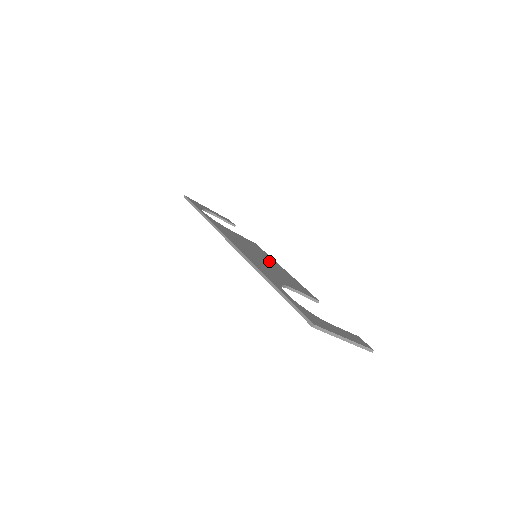
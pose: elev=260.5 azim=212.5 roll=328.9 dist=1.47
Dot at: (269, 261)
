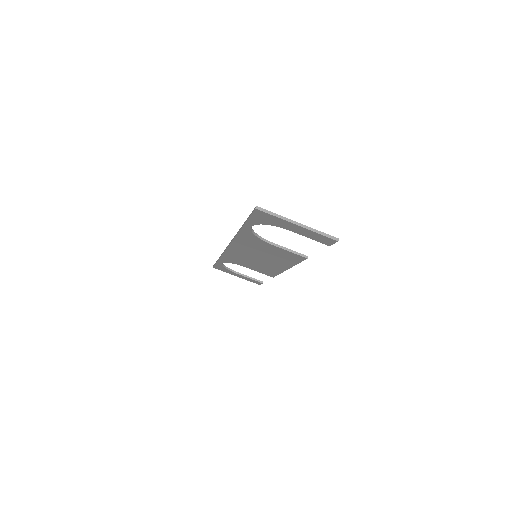
Dot at: occluded
